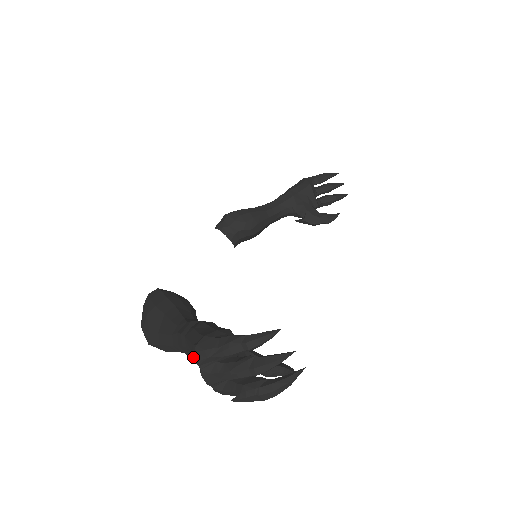
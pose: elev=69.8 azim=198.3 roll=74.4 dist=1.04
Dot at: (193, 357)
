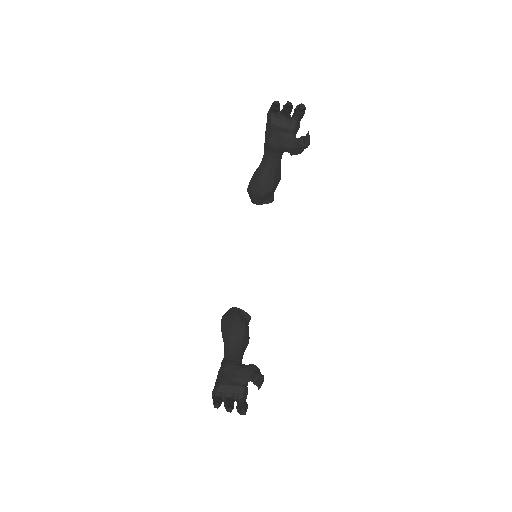
Dot at: occluded
